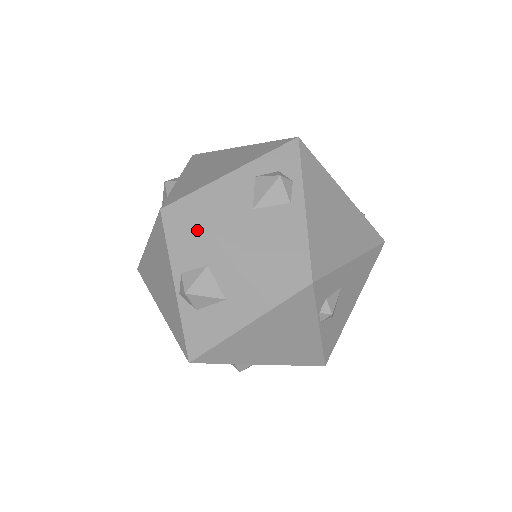
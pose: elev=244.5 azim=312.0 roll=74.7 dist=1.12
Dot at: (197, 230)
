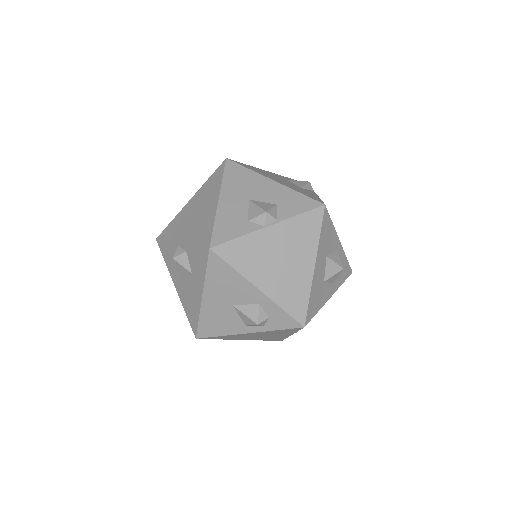
Dot at: (204, 274)
